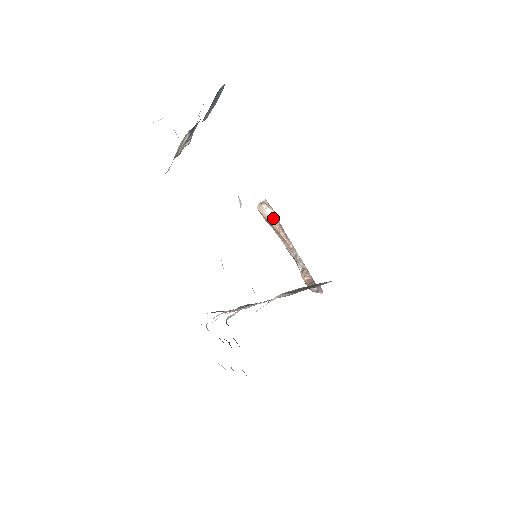
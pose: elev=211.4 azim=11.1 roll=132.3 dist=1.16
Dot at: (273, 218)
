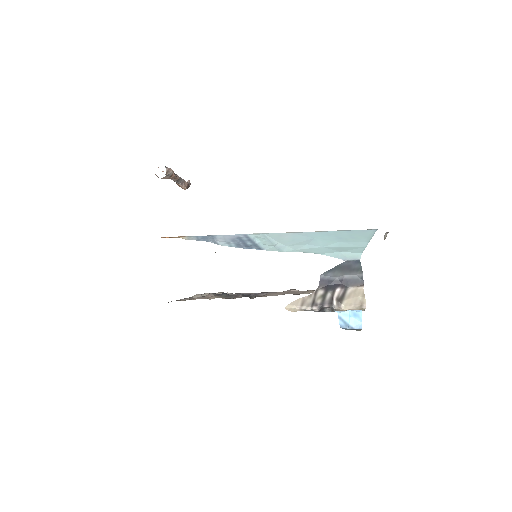
Dot at: (172, 175)
